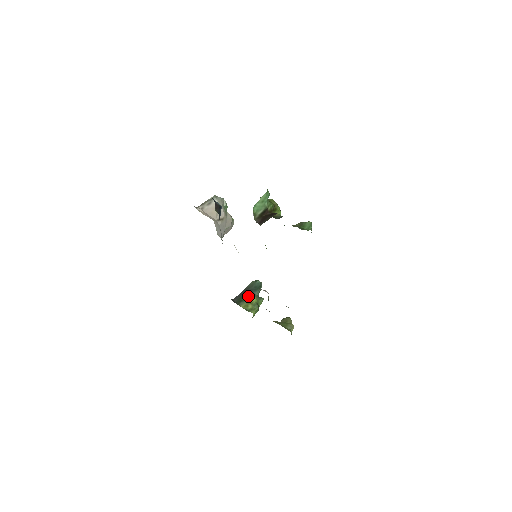
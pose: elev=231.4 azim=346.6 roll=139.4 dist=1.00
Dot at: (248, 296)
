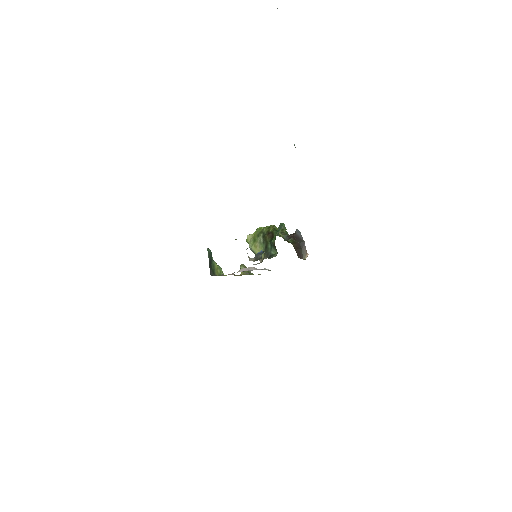
Dot at: (213, 265)
